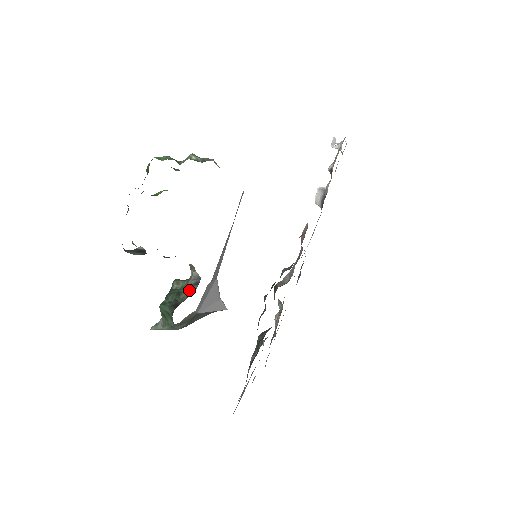
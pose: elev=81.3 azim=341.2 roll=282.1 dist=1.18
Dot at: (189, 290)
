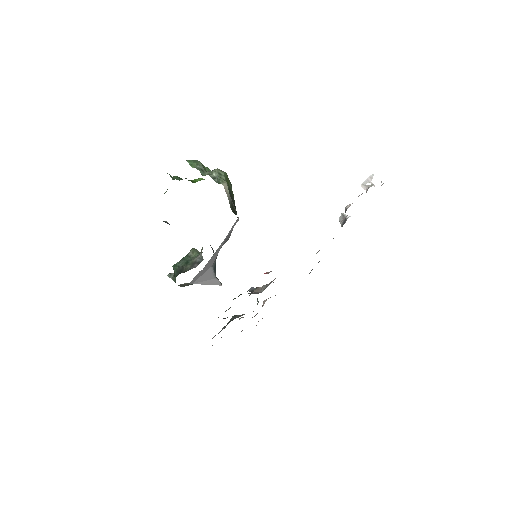
Dot at: (192, 265)
